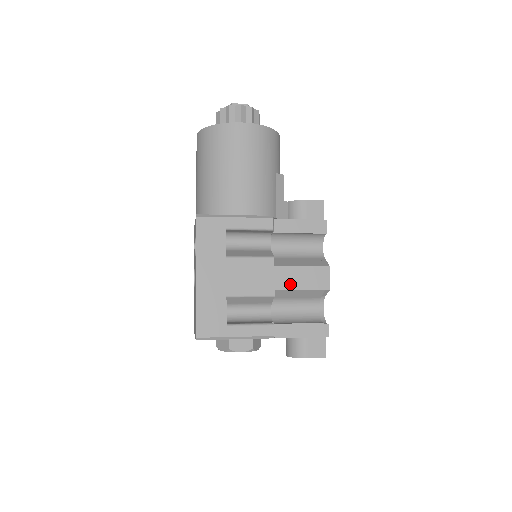
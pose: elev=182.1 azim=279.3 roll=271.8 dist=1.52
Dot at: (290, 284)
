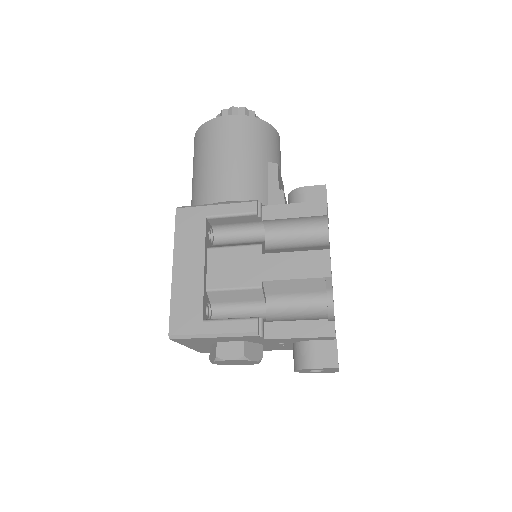
Dot at: (281, 273)
